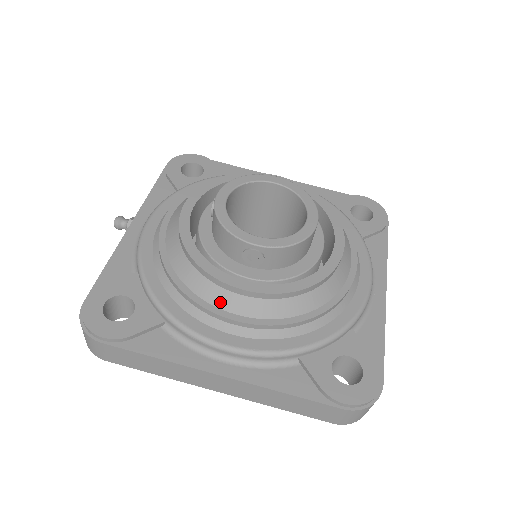
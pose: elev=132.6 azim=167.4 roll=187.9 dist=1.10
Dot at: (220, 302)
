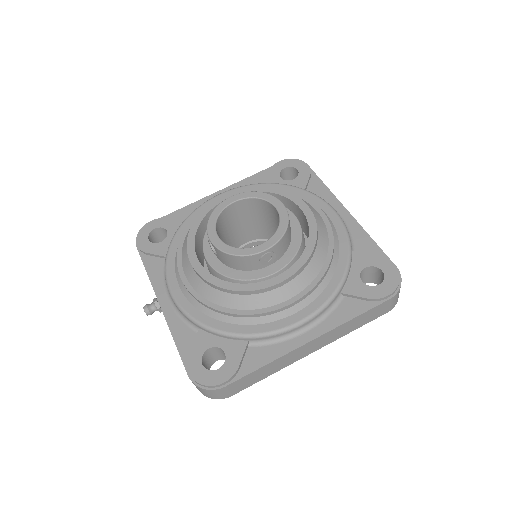
Dot at: (272, 301)
